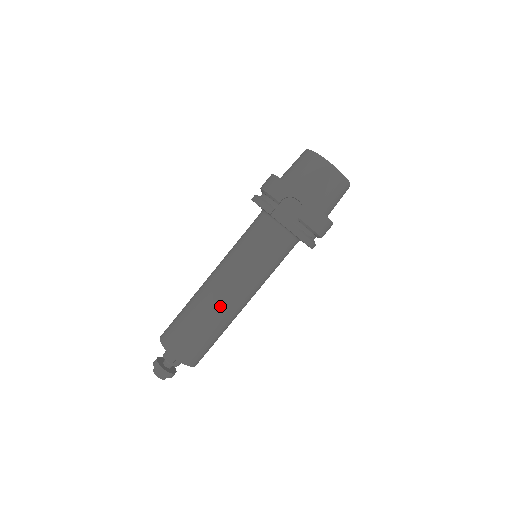
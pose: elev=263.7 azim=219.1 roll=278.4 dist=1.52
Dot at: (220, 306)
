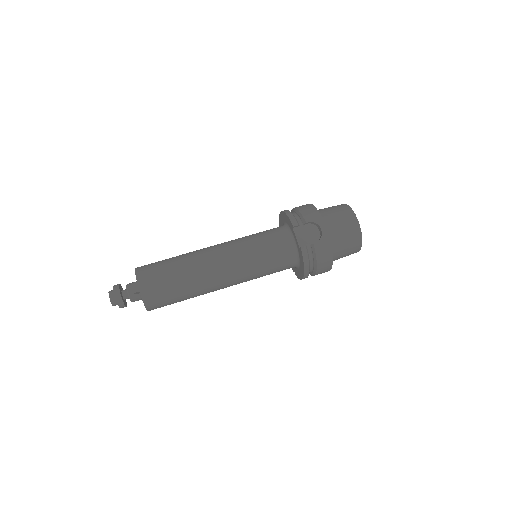
Dot at: (206, 272)
